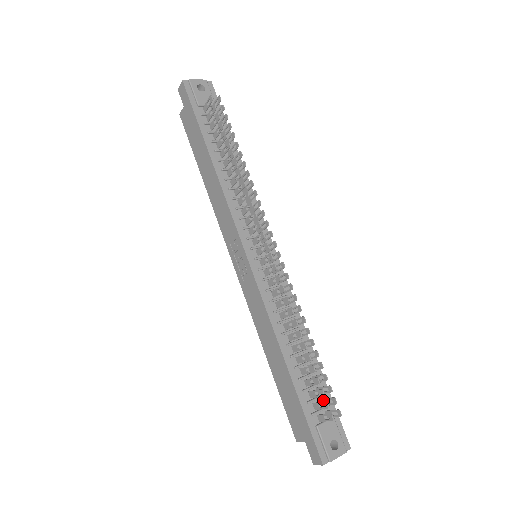
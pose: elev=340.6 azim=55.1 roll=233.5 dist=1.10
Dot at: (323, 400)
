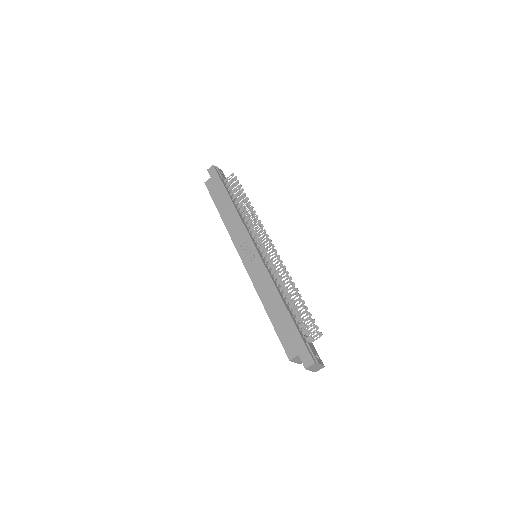
Dot at: occluded
